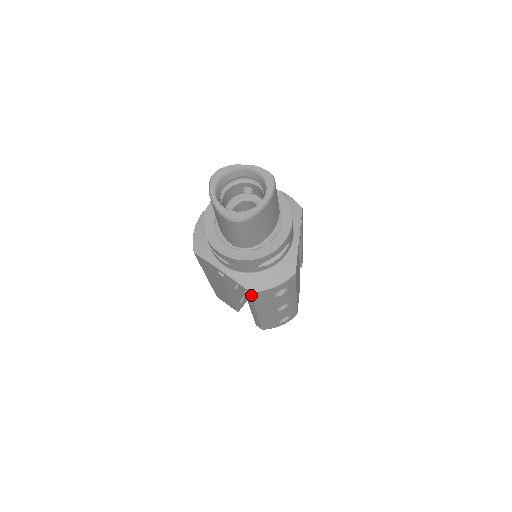
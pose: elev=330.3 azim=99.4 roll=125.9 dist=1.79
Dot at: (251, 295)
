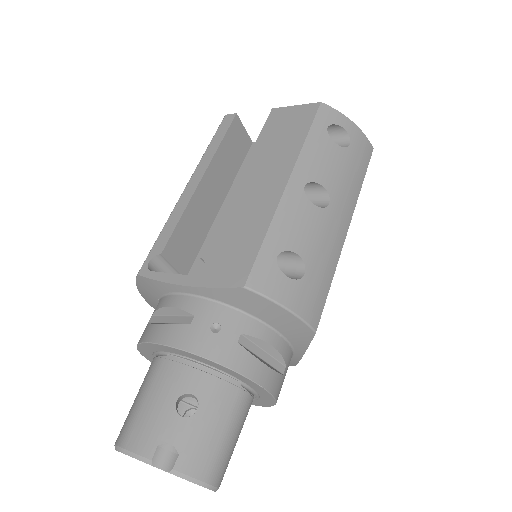
Dot at: occluded
